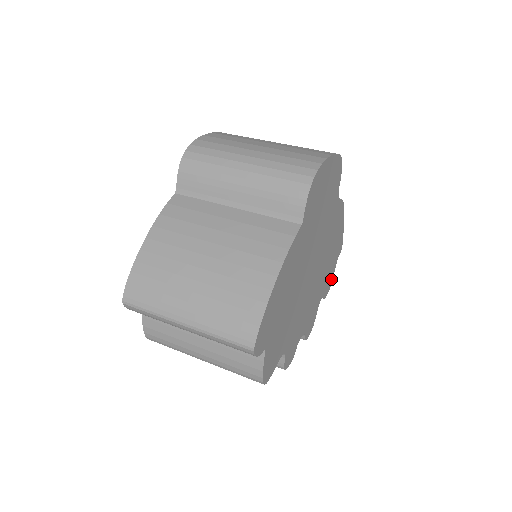
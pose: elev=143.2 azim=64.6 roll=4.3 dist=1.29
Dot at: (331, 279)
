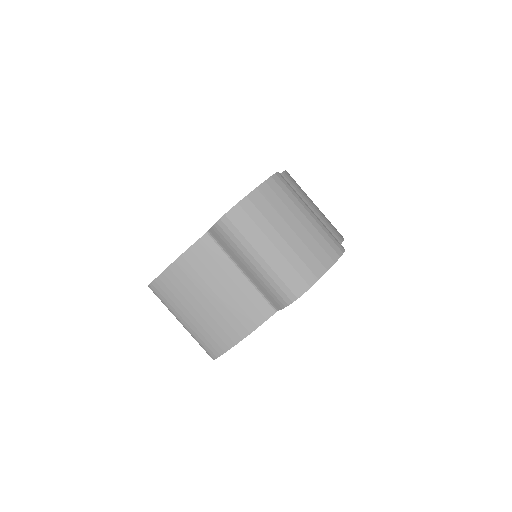
Dot at: occluded
